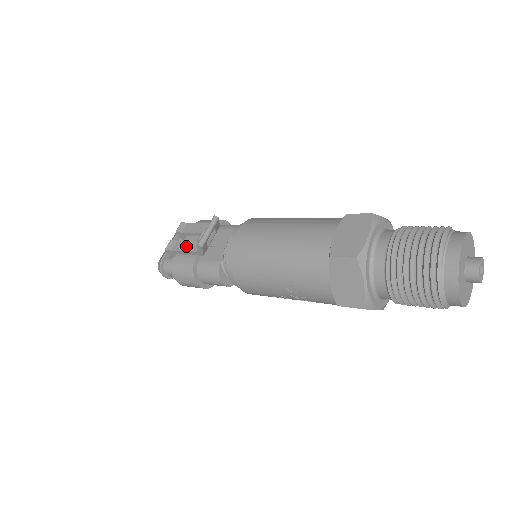
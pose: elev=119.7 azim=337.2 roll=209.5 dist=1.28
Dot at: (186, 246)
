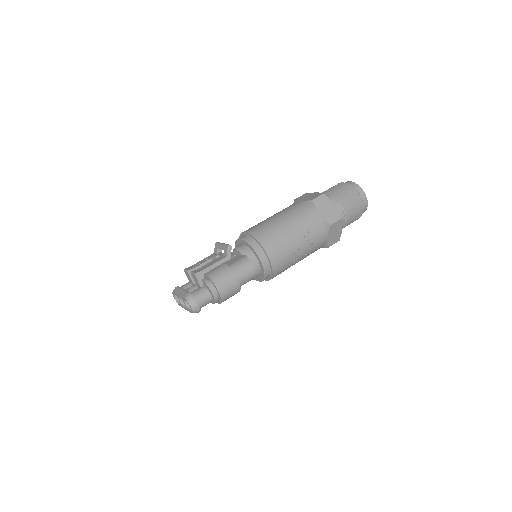
Dot at: (211, 263)
